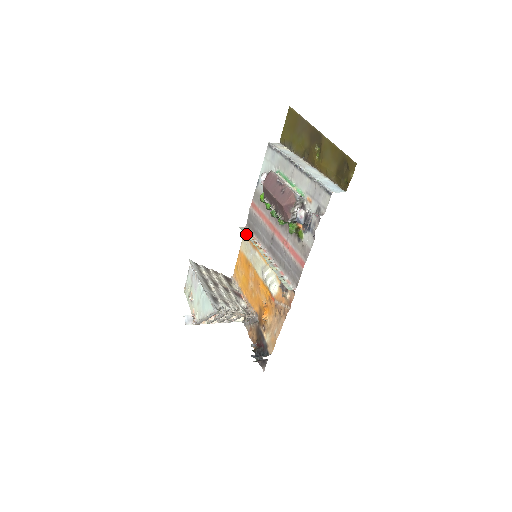
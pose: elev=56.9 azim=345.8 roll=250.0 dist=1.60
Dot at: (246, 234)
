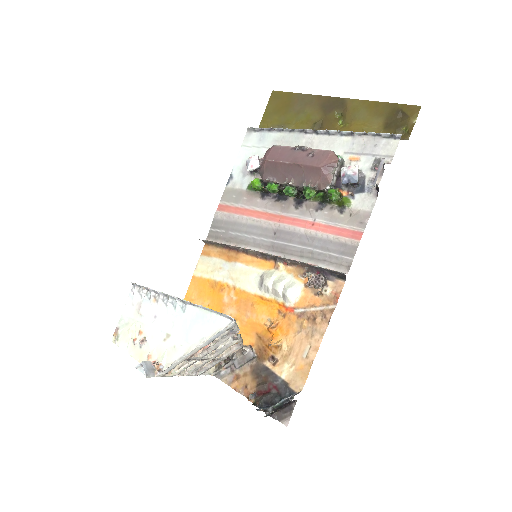
Dot at: (218, 243)
